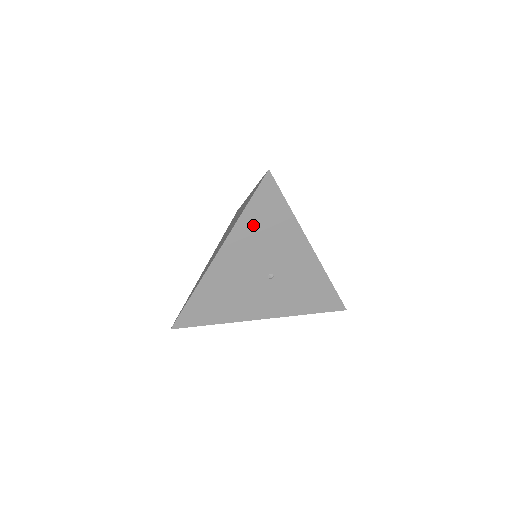
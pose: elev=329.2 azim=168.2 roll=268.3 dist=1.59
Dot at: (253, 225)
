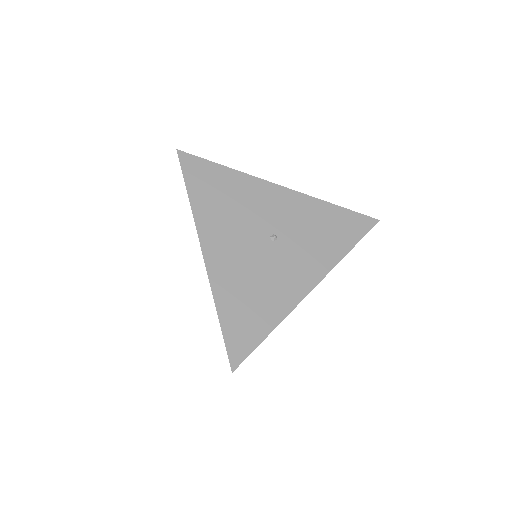
Dot at: (209, 202)
